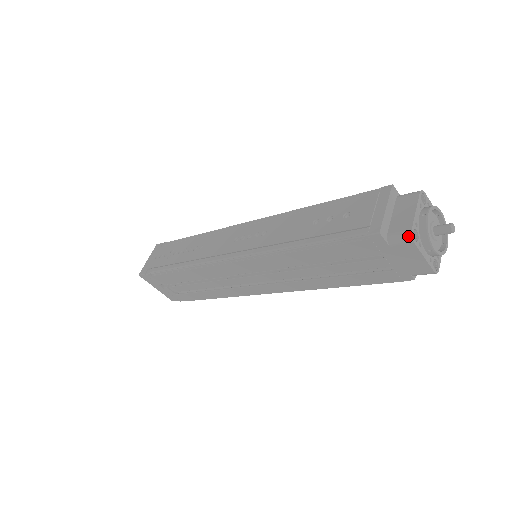
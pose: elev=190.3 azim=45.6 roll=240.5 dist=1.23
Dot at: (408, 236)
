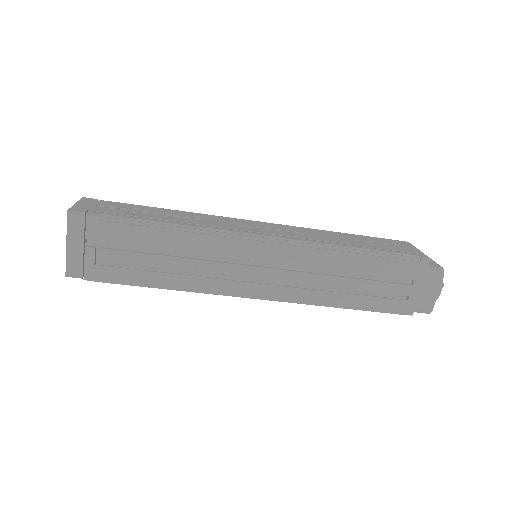
Dot at: (442, 270)
